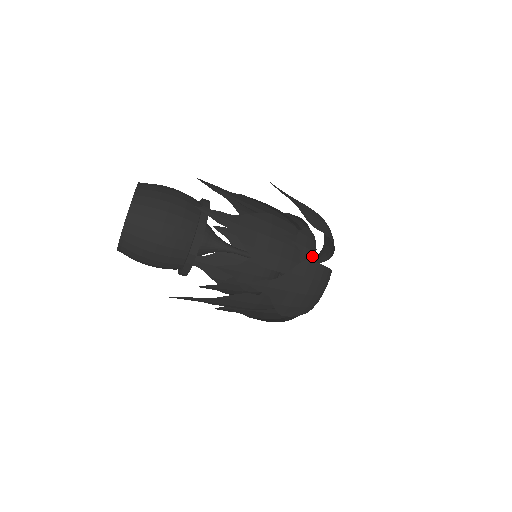
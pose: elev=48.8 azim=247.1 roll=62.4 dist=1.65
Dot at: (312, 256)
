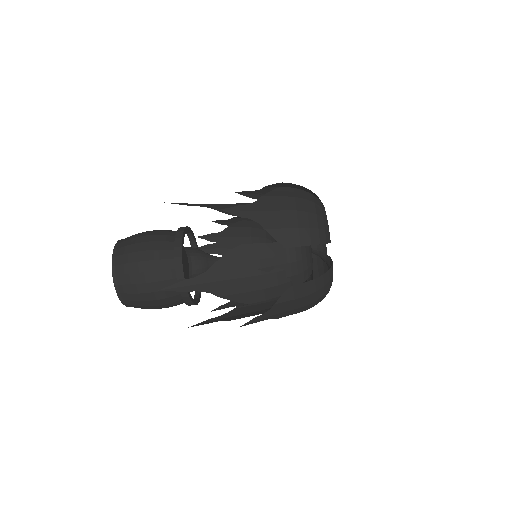
Dot at: (302, 264)
